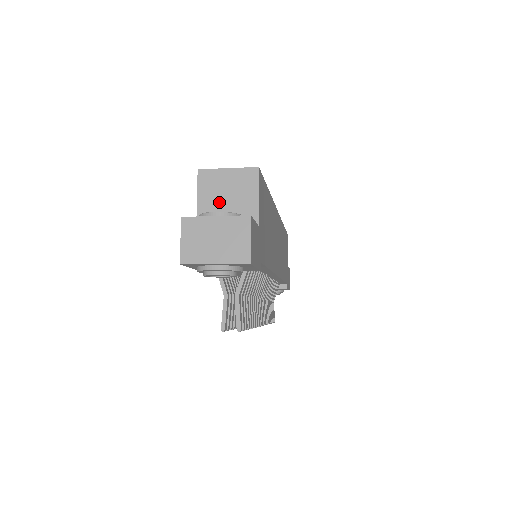
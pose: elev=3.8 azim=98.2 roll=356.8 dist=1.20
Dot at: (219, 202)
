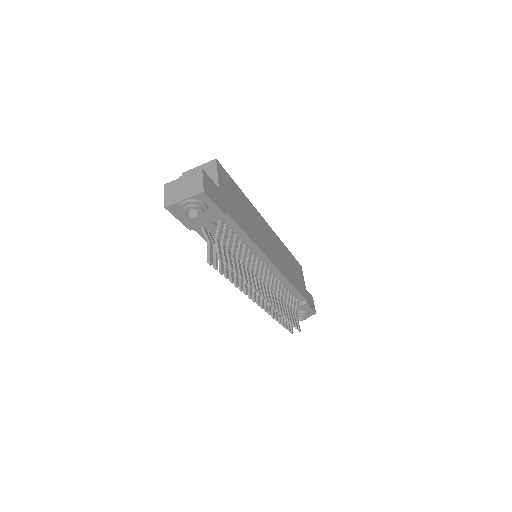
Dot at: occluded
